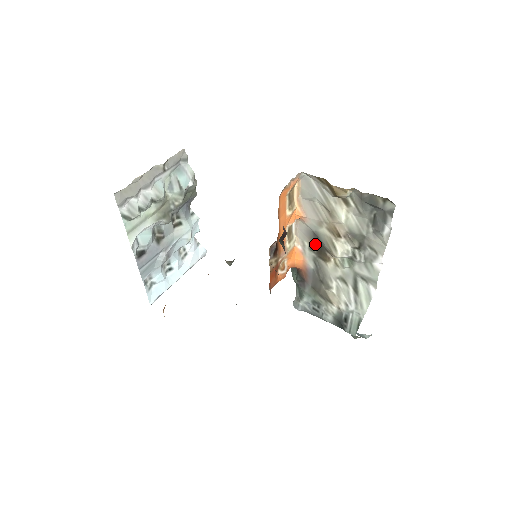
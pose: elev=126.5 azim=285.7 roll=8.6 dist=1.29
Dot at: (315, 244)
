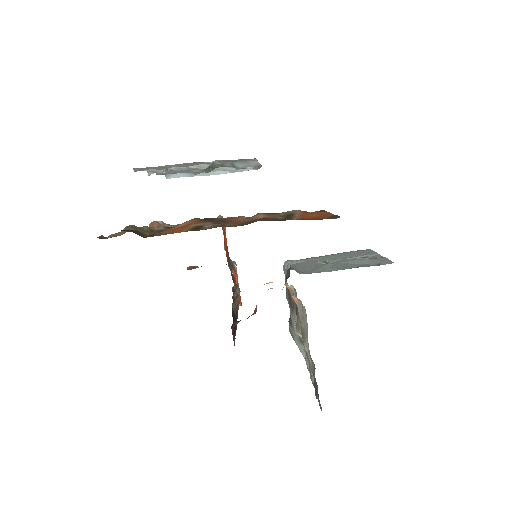
Dot at: occluded
